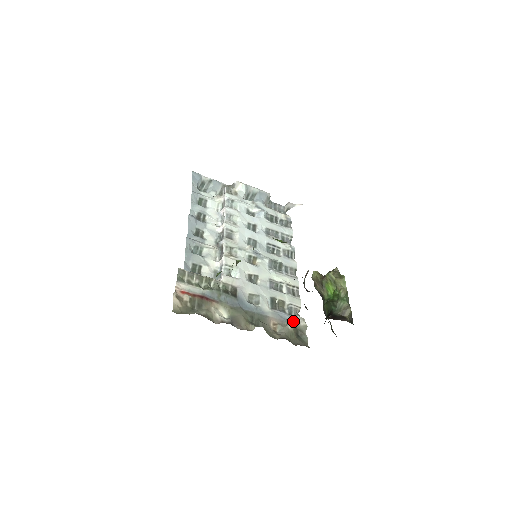
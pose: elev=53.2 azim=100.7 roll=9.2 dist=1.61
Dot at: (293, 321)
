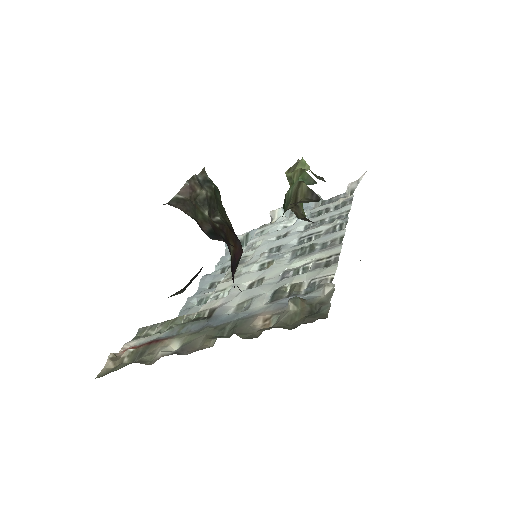
Dot at: (308, 298)
